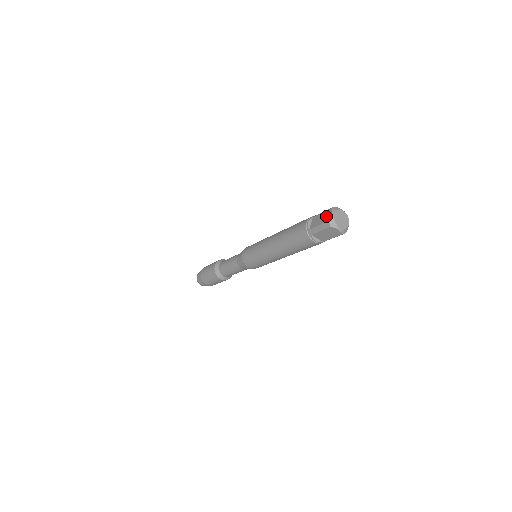
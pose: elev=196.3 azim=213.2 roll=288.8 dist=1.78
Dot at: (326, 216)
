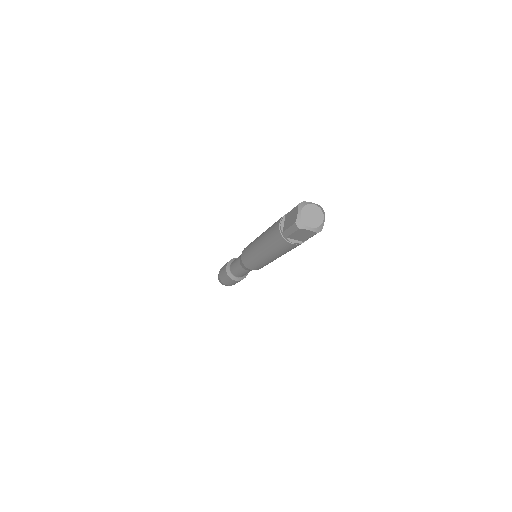
Dot at: (294, 215)
